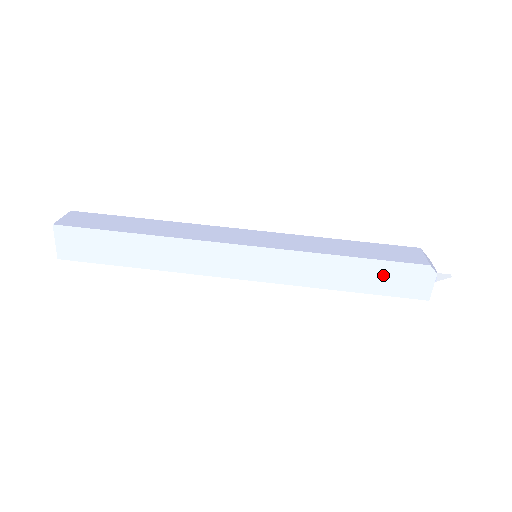
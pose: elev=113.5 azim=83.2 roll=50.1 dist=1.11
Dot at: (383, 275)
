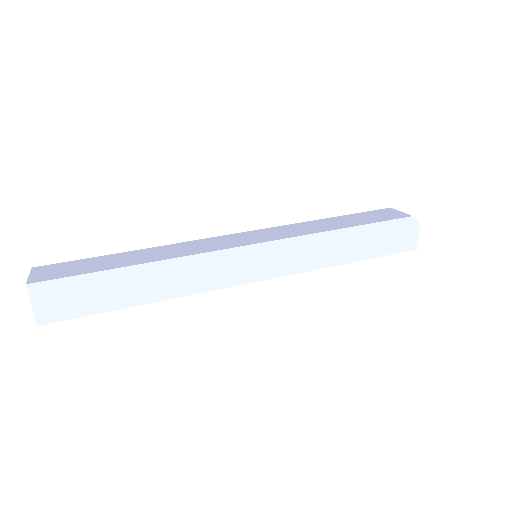
Dot at: (377, 237)
